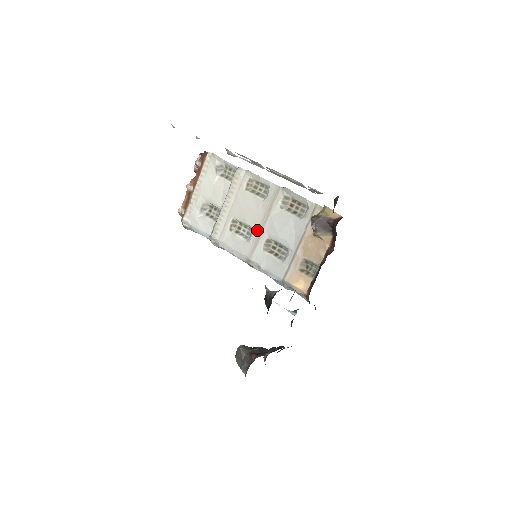
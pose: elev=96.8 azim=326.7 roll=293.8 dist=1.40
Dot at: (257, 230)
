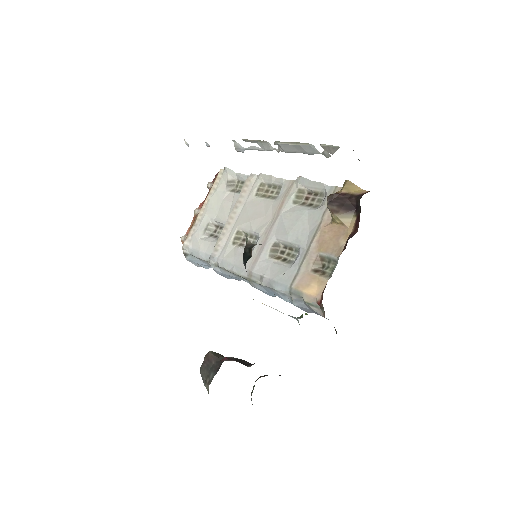
Dot at: (263, 235)
